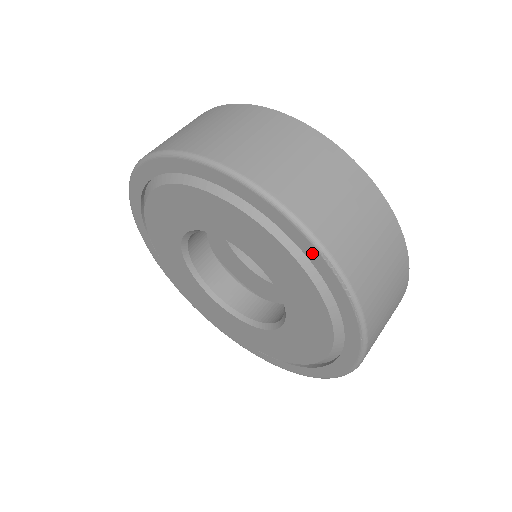
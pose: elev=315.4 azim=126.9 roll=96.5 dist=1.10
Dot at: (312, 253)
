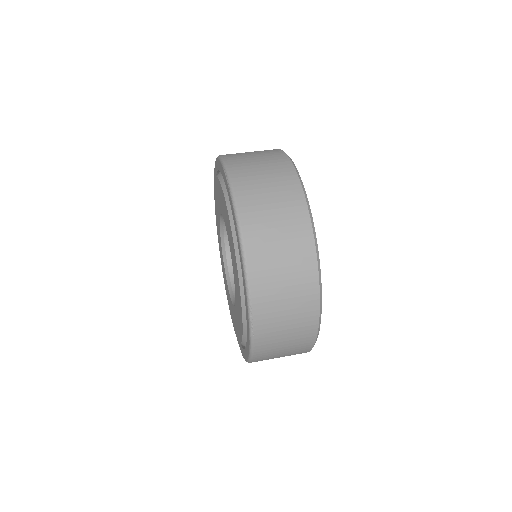
Dot at: (223, 173)
